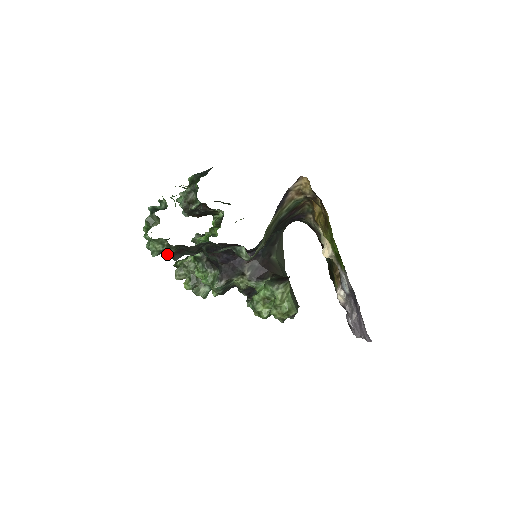
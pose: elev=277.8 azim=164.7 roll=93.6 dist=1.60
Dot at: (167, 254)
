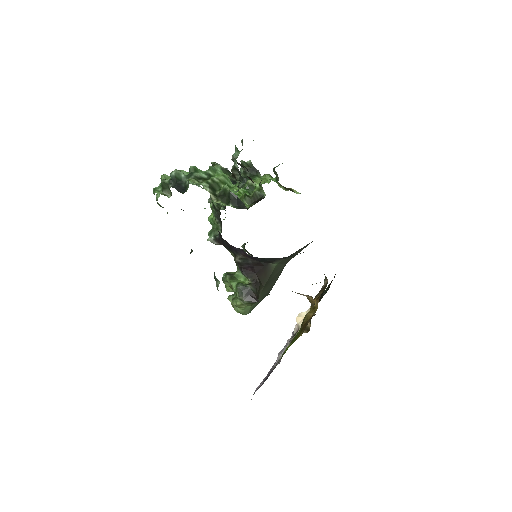
Dot at: occluded
